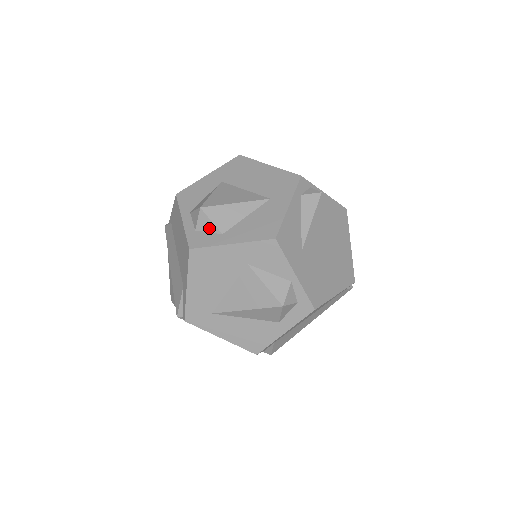
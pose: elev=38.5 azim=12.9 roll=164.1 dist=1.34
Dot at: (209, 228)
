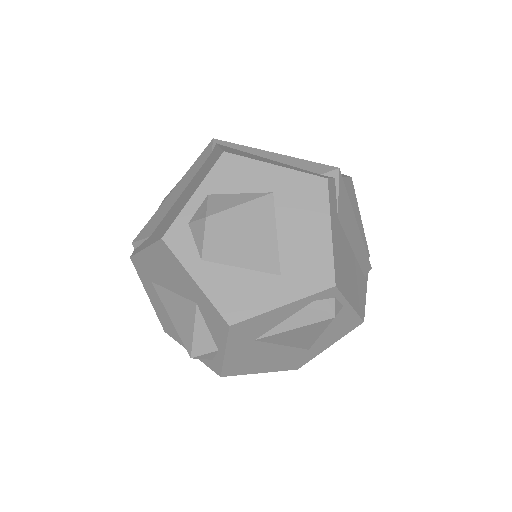
Dot at: (198, 240)
